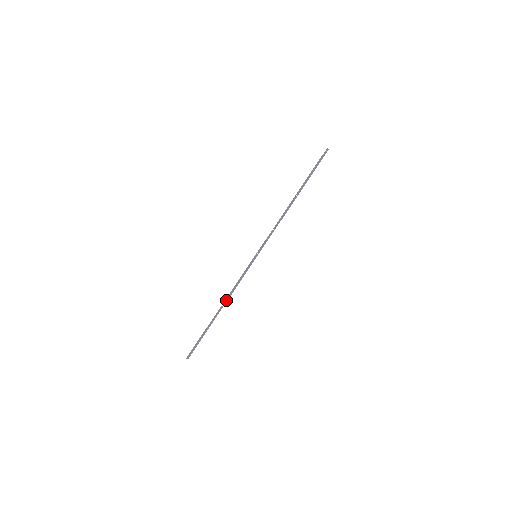
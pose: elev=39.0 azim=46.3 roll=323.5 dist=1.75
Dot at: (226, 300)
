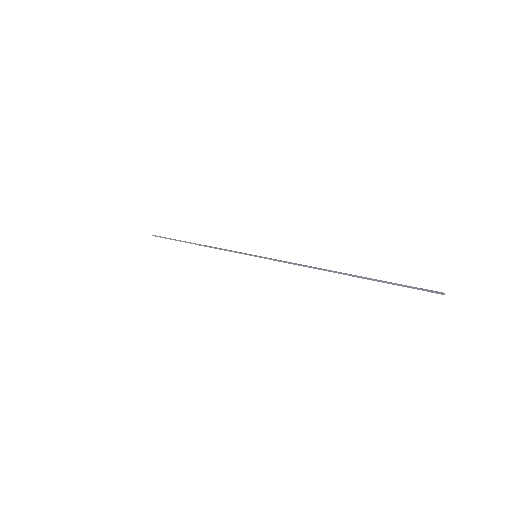
Dot at: (205, 245)
